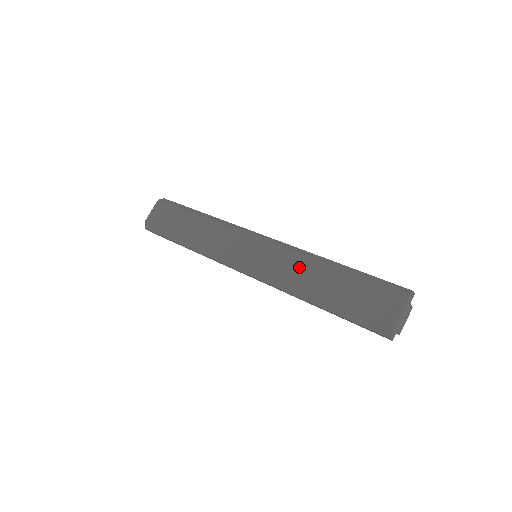
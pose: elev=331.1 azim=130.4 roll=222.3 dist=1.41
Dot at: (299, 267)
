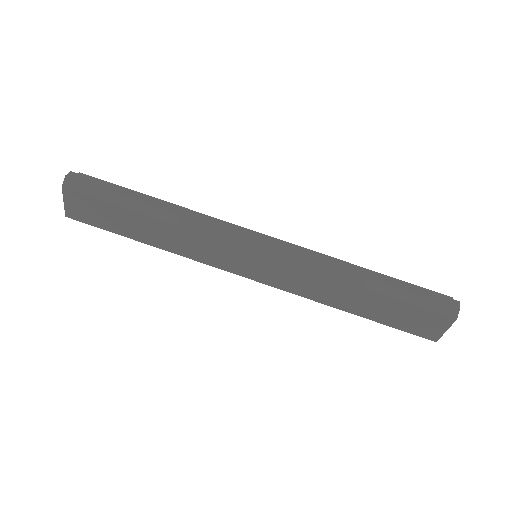
Dot at: (323, 287)
